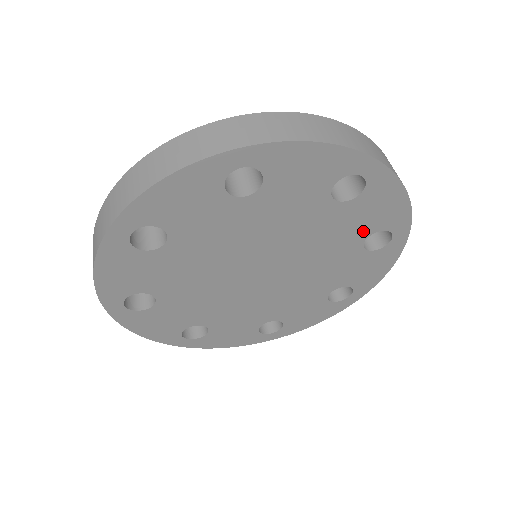
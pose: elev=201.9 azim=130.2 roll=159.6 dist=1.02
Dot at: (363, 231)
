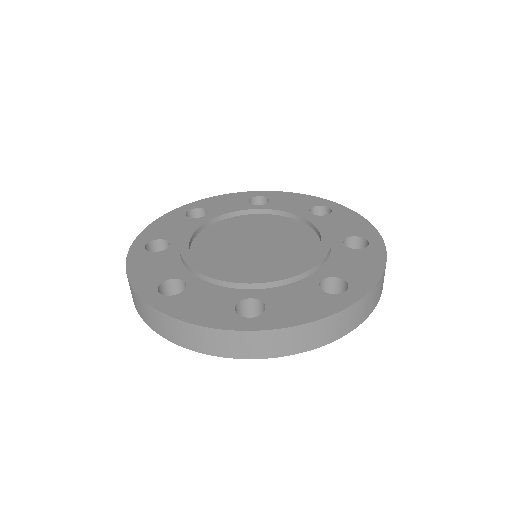
Dot at: occluded
